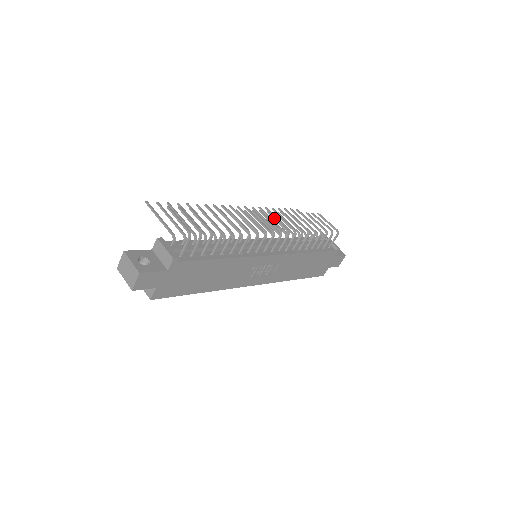
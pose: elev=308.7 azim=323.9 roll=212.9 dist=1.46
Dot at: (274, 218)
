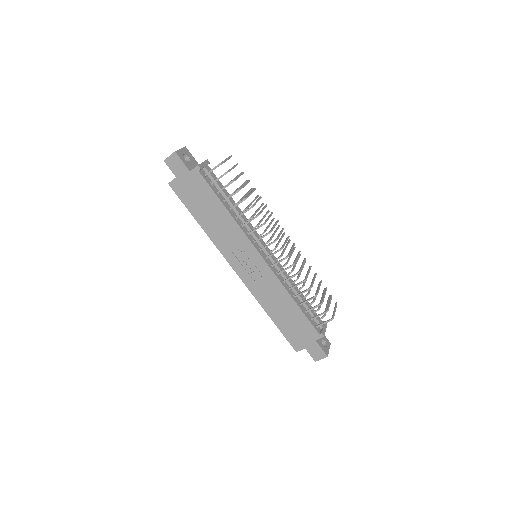
Dot at: (292, 247)
